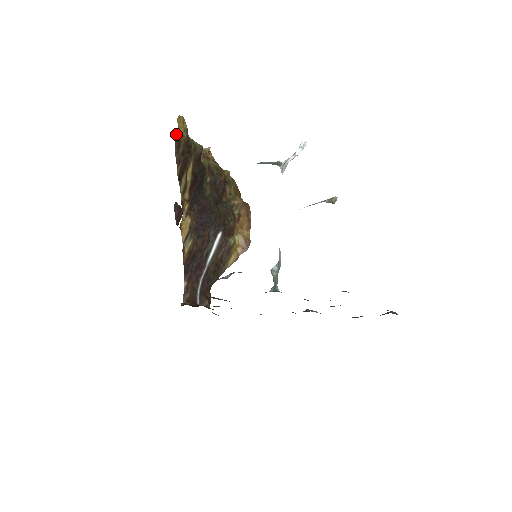
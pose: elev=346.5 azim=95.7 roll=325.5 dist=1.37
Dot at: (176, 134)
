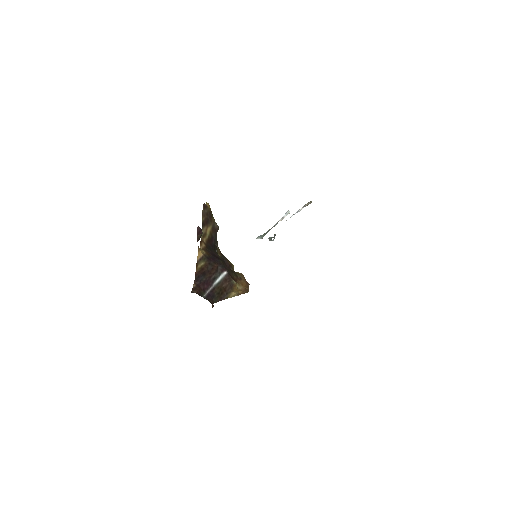
Dot at: occluded
